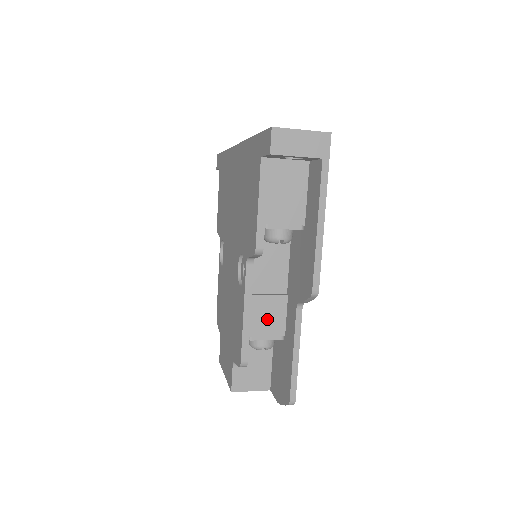
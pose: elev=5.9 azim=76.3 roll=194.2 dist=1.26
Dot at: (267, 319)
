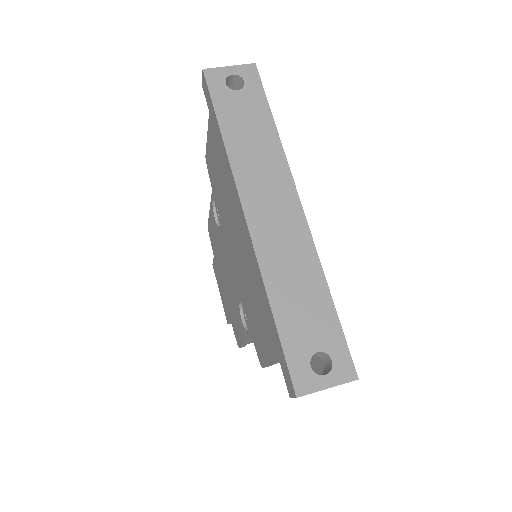
Dot at: occluded
